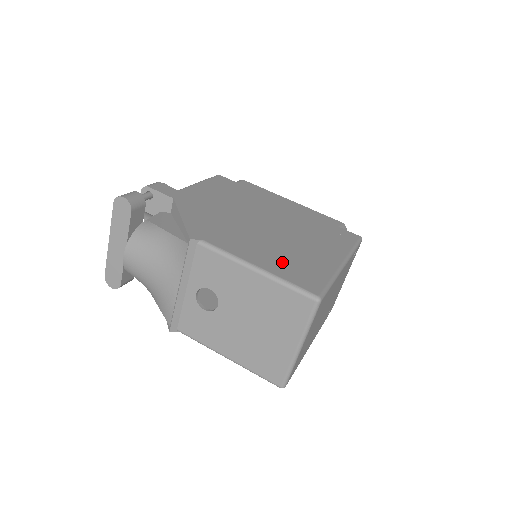
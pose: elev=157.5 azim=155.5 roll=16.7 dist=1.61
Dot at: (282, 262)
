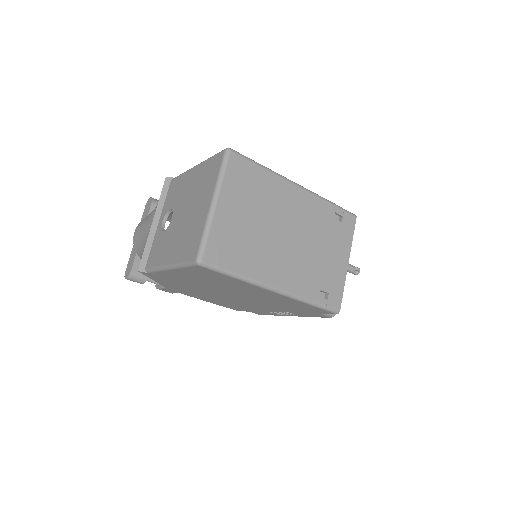
Dot at: occluded
